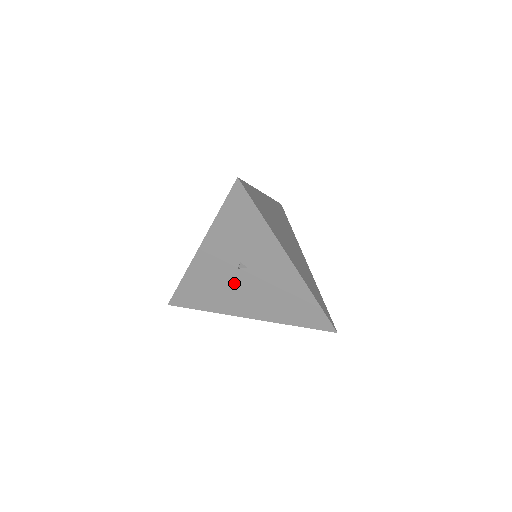
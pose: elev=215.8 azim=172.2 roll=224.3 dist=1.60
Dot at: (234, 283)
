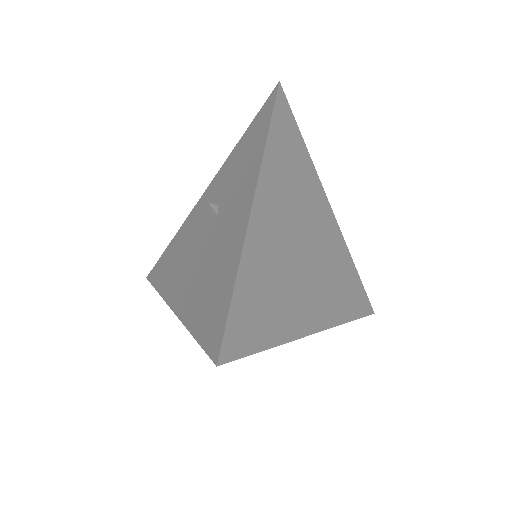
Dot at: (196, 242)
